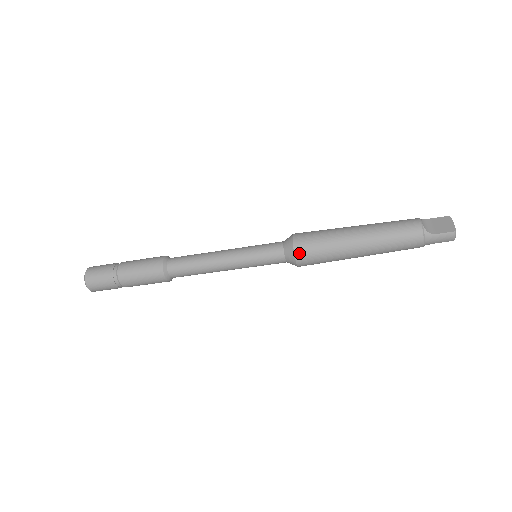
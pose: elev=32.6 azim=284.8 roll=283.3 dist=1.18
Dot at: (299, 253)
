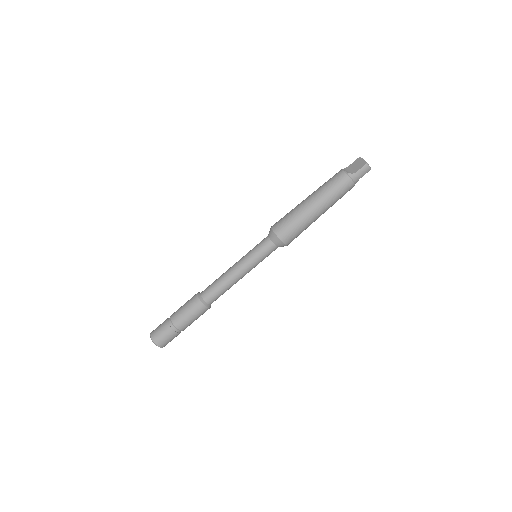
Dot at: (281, 235)
